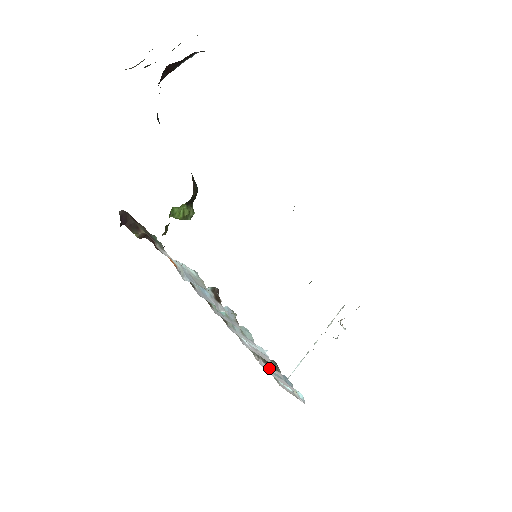
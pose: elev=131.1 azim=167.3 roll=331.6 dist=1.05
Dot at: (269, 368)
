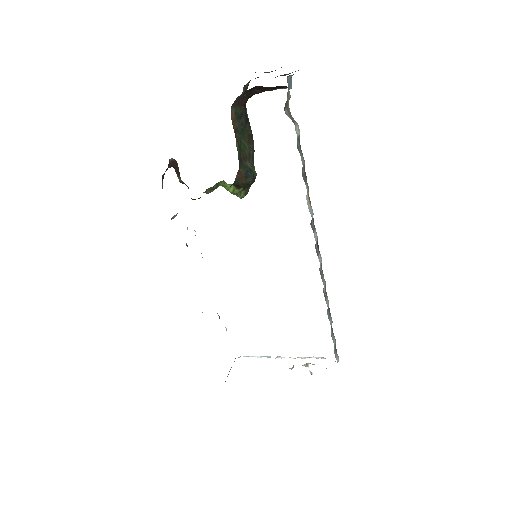
Dot at: occluded
